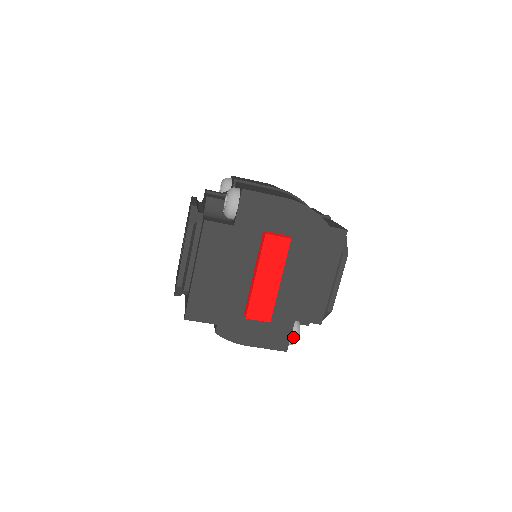
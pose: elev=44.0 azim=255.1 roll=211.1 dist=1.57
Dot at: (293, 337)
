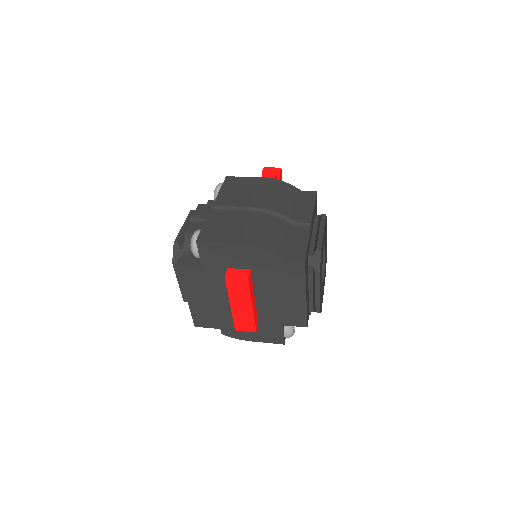
Dot at: (286, 335)
